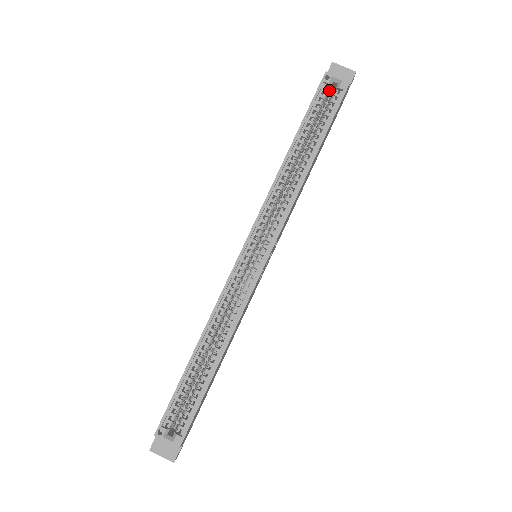
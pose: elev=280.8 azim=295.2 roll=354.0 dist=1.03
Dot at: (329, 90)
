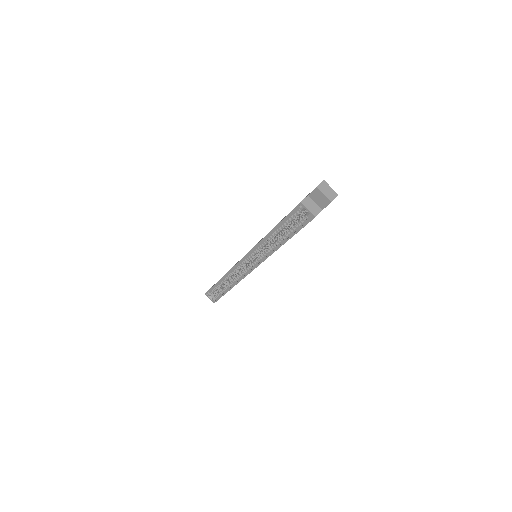
Dot at: (304, 210)
